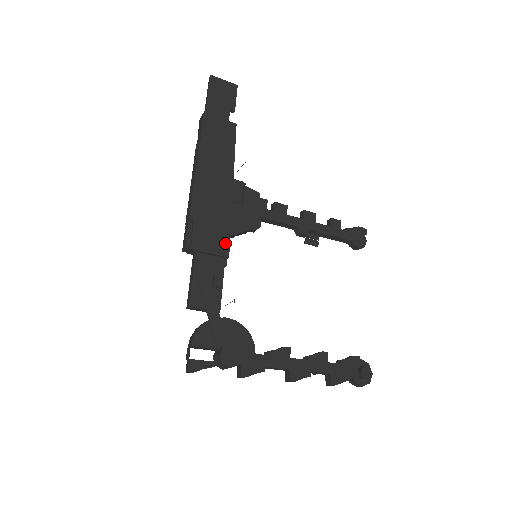
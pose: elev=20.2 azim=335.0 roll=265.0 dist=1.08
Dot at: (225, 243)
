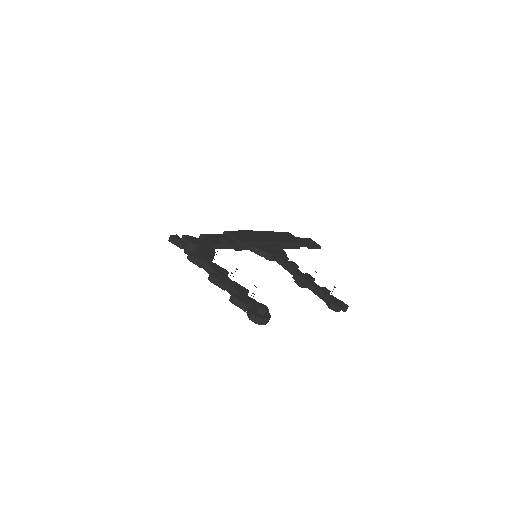
Dot at: (245, 241)
